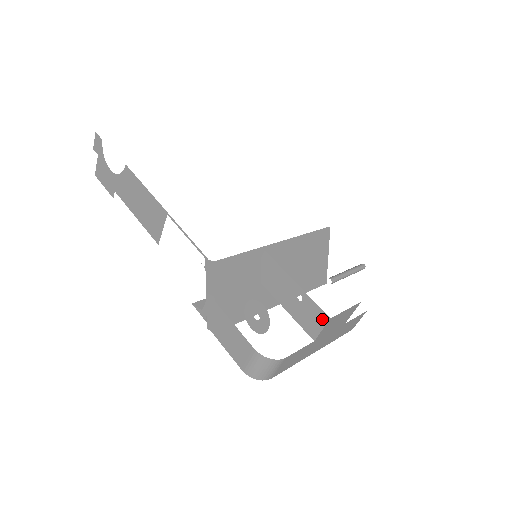
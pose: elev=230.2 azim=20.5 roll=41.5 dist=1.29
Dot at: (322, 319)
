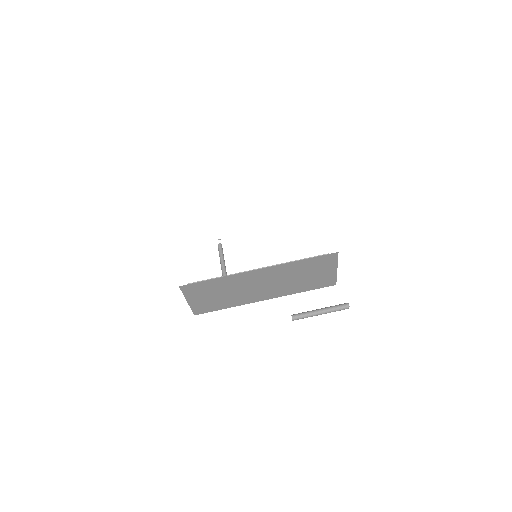
Dot at: occluded
